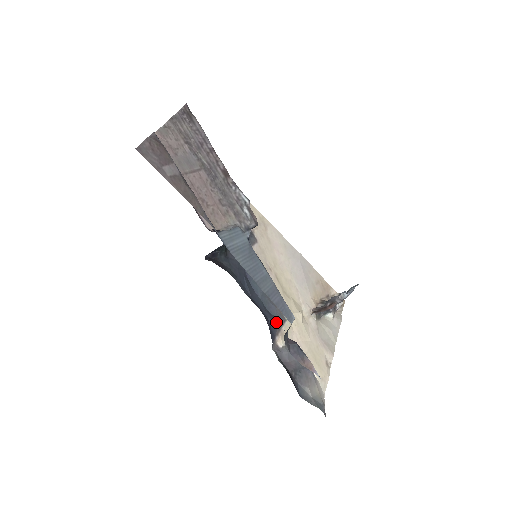
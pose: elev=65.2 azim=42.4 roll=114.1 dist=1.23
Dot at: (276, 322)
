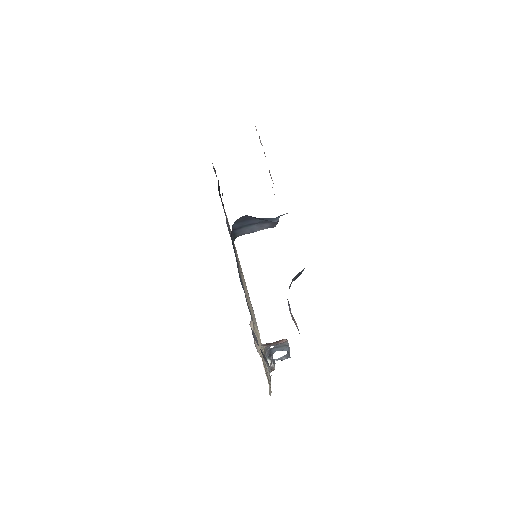
Dot at: occluded
